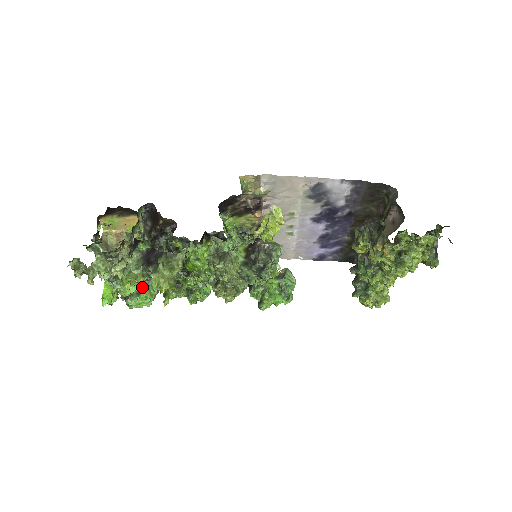
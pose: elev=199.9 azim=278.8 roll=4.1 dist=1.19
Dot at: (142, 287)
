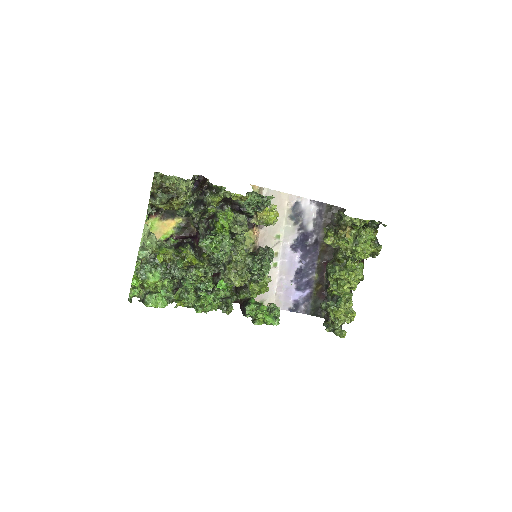
Dot at: (160, 291)
